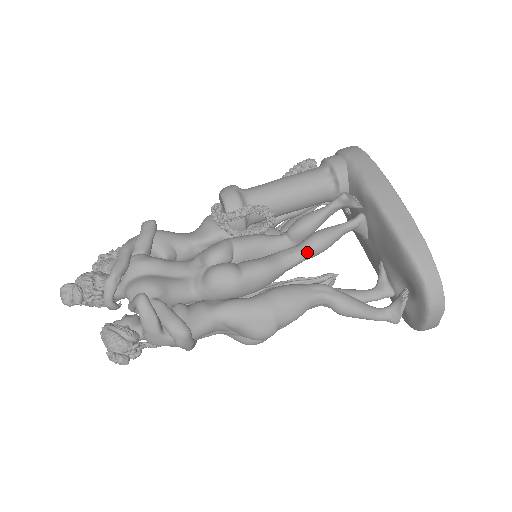
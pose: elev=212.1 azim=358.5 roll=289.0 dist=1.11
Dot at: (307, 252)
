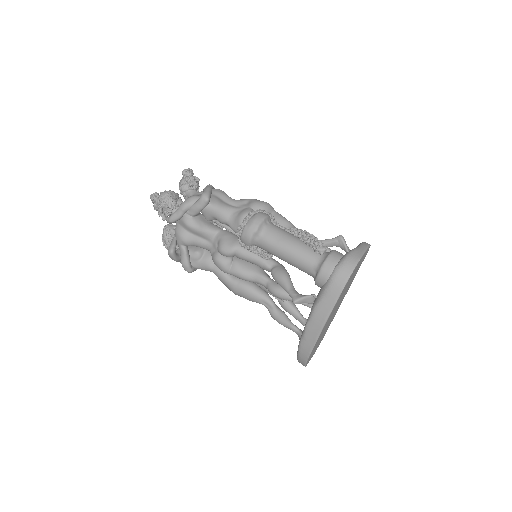
Dot at: (269, 291)
